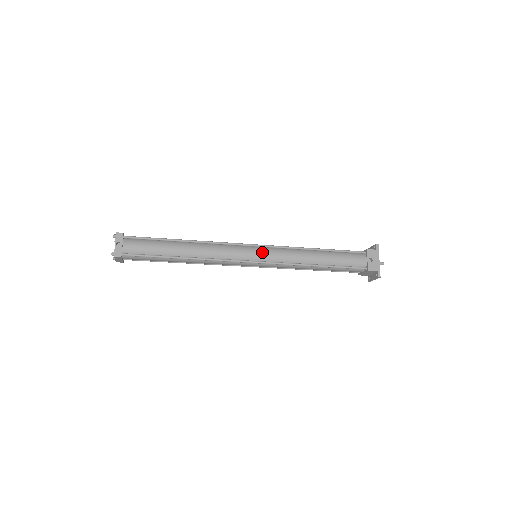
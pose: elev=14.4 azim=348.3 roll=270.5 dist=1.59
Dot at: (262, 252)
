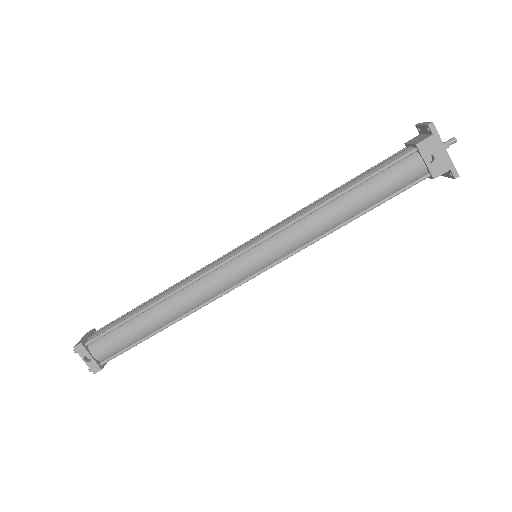
Dot at: (259, 255)
